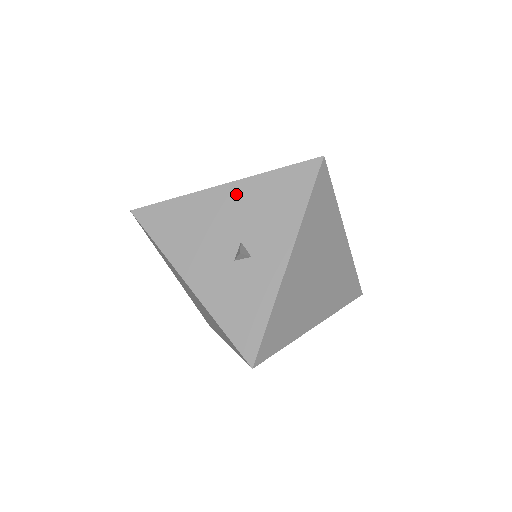
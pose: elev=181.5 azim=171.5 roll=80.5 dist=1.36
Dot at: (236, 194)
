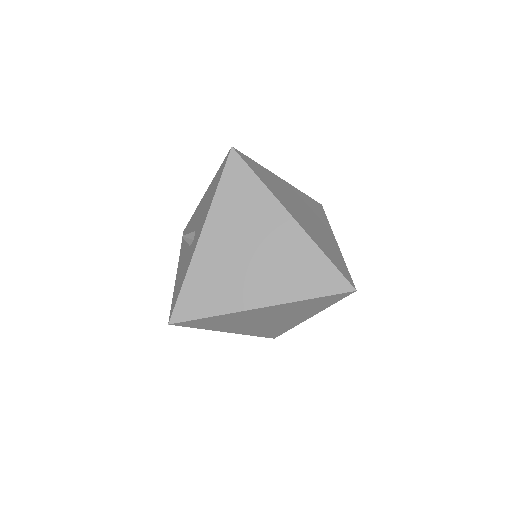
Dot at: occluded
